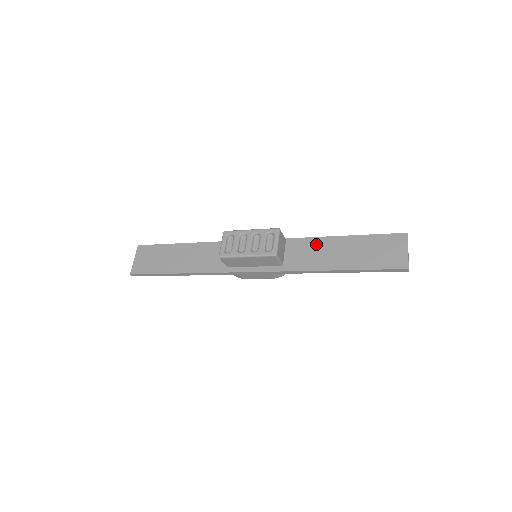
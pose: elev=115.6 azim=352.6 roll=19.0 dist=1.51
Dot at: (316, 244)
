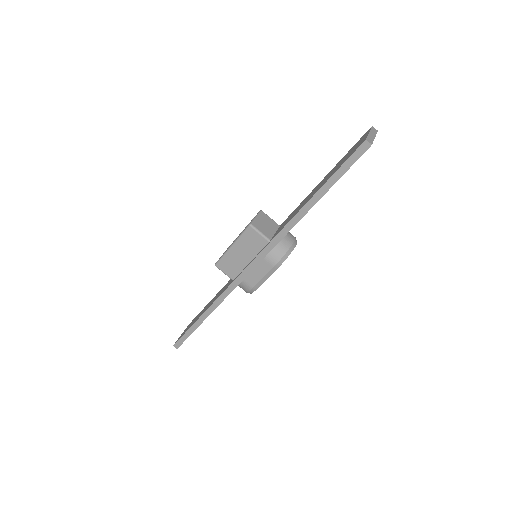
Dot at: (299, 205)
